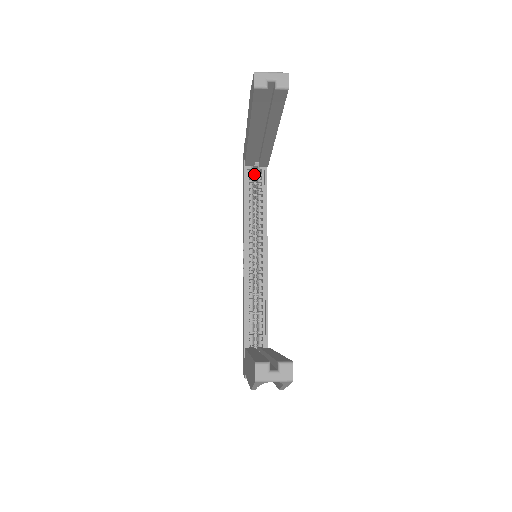
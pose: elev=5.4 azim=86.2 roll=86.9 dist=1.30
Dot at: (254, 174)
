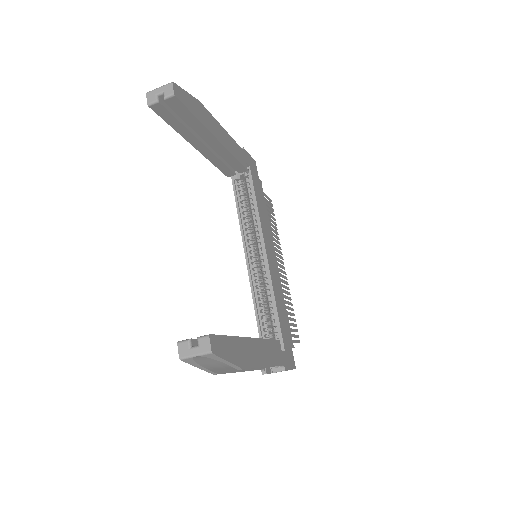
Dot at: (244, 182)
